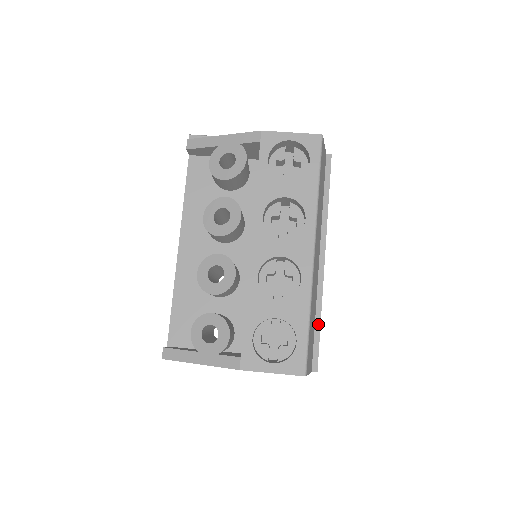
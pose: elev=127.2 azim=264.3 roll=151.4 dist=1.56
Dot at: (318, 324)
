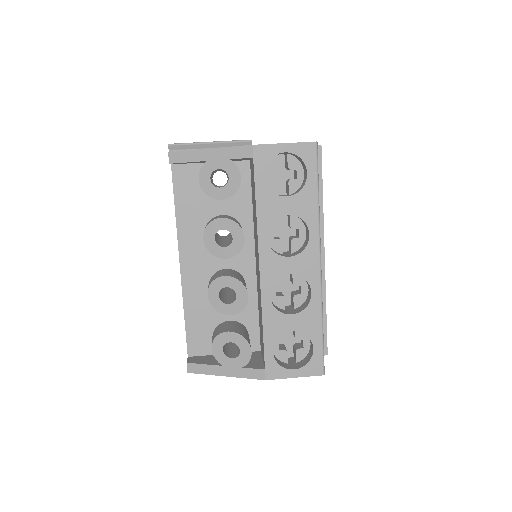
Dot at: (324, 315)
